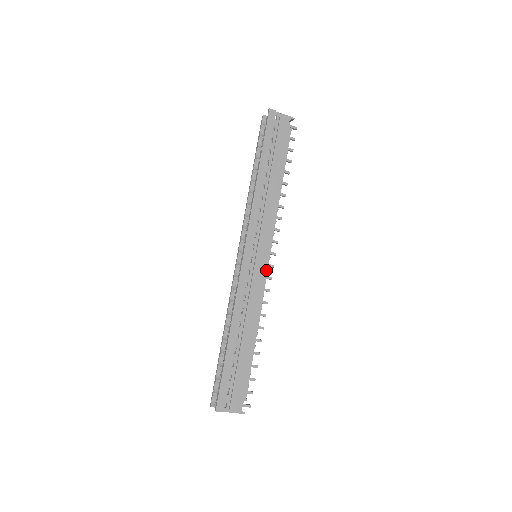
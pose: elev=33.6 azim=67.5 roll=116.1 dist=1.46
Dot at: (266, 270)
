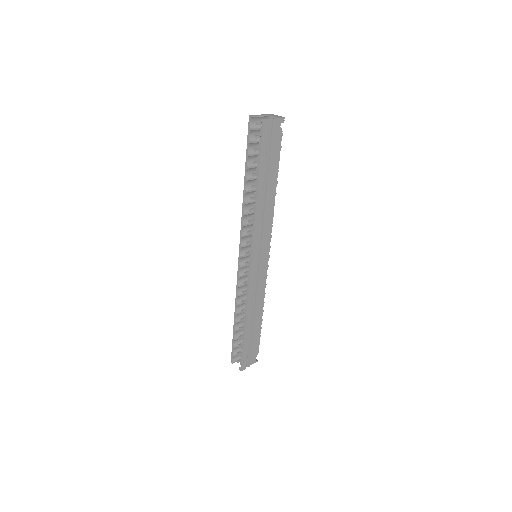
Dot at: (267, 267)
